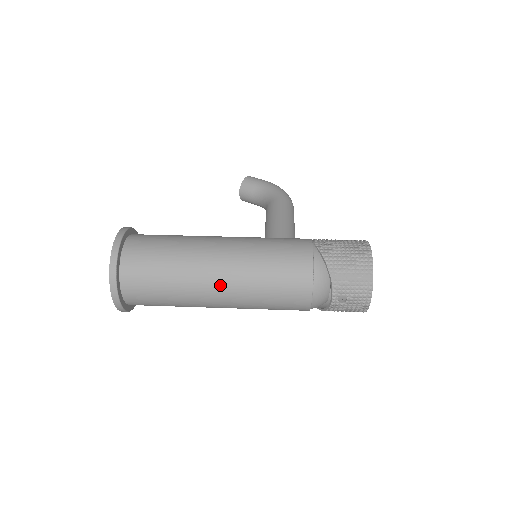
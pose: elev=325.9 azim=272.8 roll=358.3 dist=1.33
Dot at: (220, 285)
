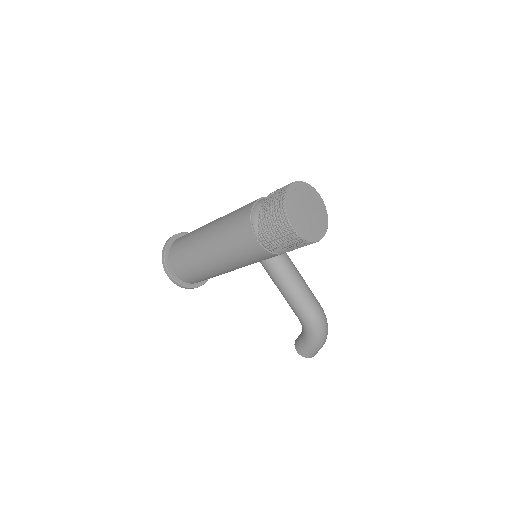
Dot at: occluded
